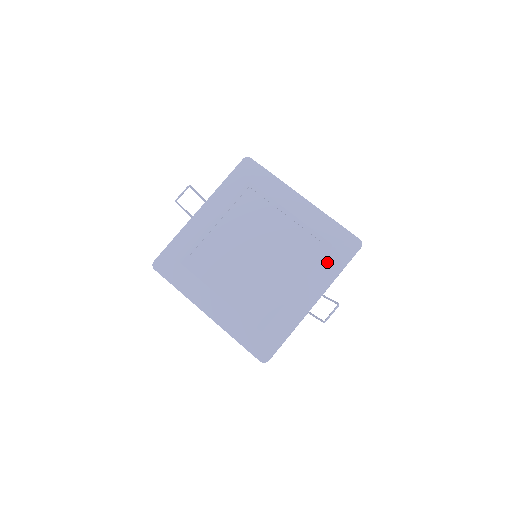
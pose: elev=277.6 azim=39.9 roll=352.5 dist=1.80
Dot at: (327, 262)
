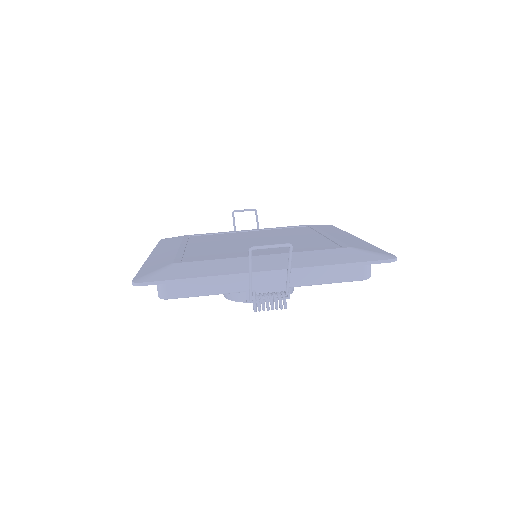
Dot at: (327, 253)
